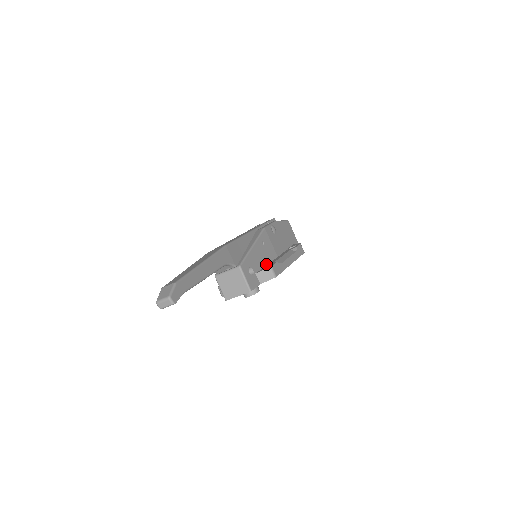
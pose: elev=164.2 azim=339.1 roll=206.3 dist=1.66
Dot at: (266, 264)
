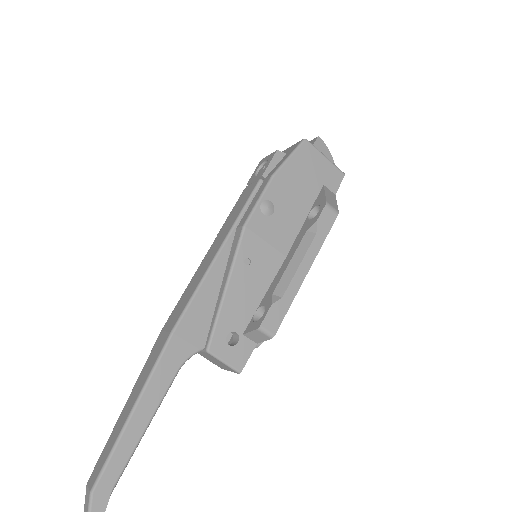
Dot at: (262, 295)
